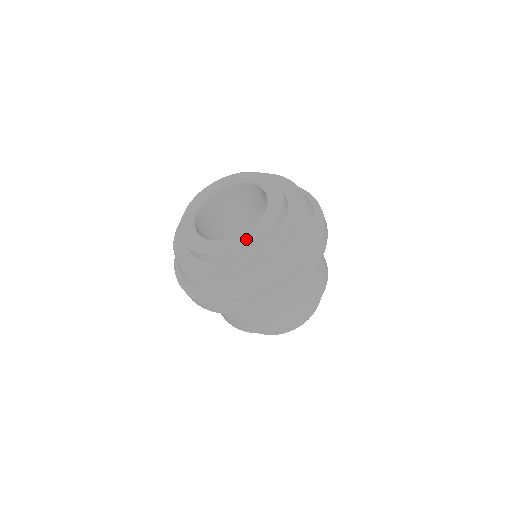
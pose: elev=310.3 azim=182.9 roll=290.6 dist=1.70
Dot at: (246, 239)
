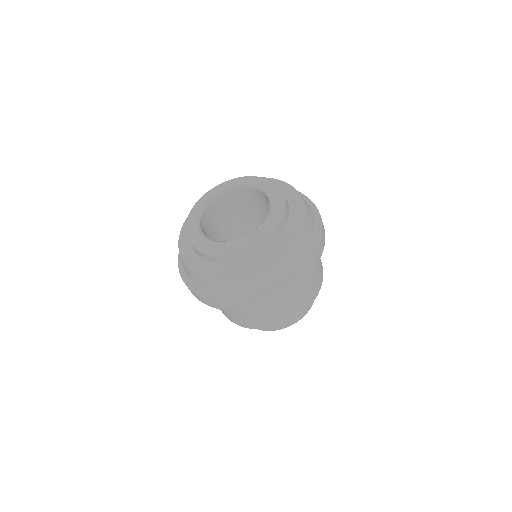
Dot at: (203, 247)
